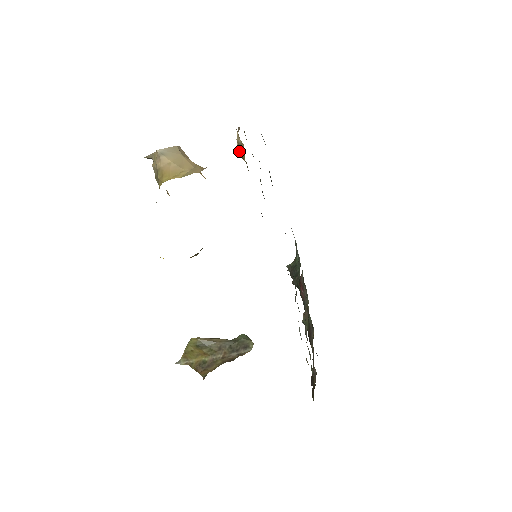
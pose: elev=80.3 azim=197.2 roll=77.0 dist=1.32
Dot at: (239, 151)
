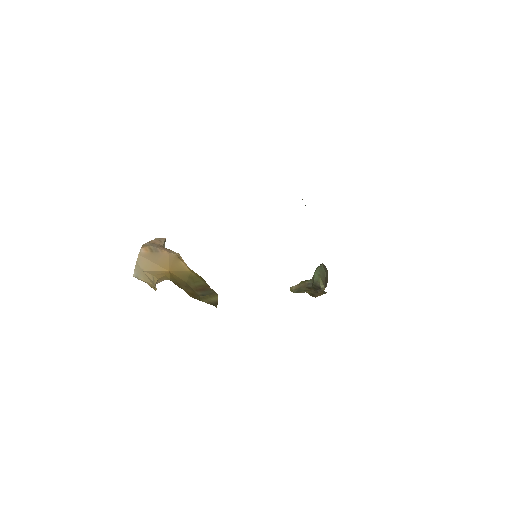
Dot at: occluded
